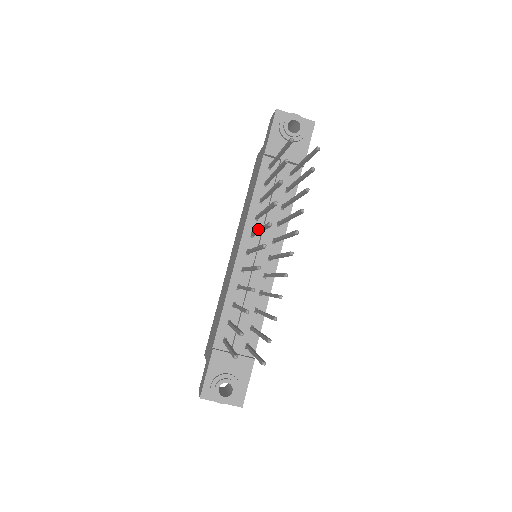
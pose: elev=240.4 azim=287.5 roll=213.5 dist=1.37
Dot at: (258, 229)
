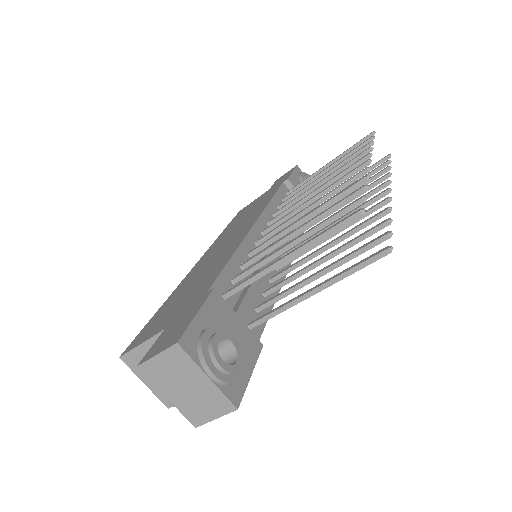
Dot at: occluded
